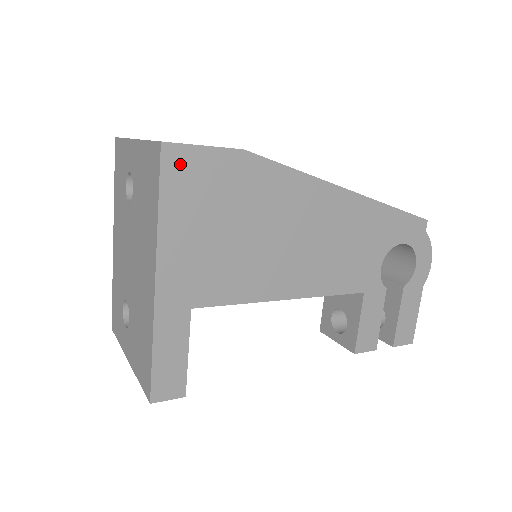
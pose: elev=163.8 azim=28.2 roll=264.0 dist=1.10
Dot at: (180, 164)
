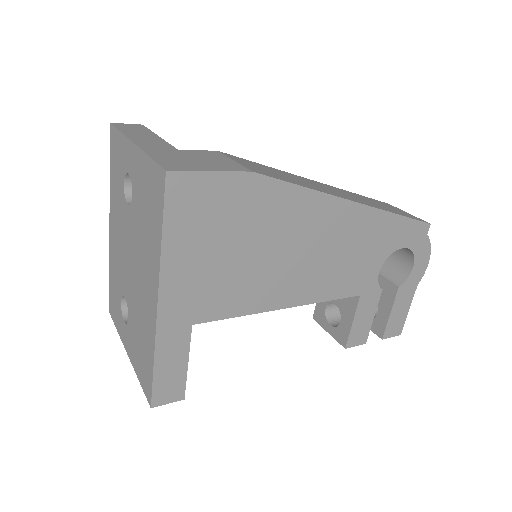
Dot at: (185, 192)
